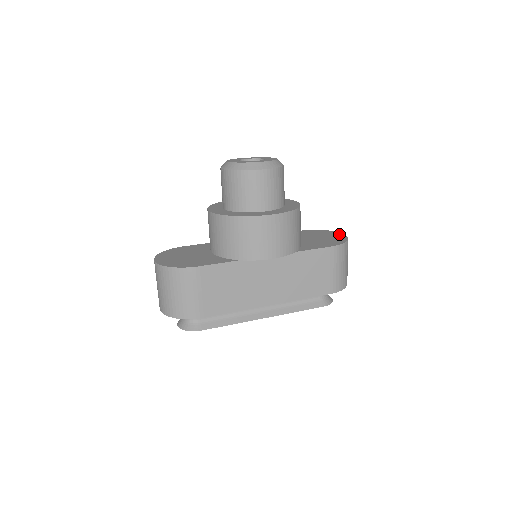
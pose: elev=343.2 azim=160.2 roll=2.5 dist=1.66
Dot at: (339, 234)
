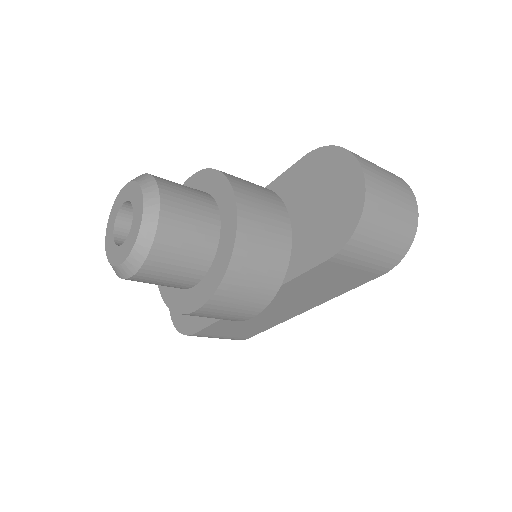
Dot at: (354, 176)
